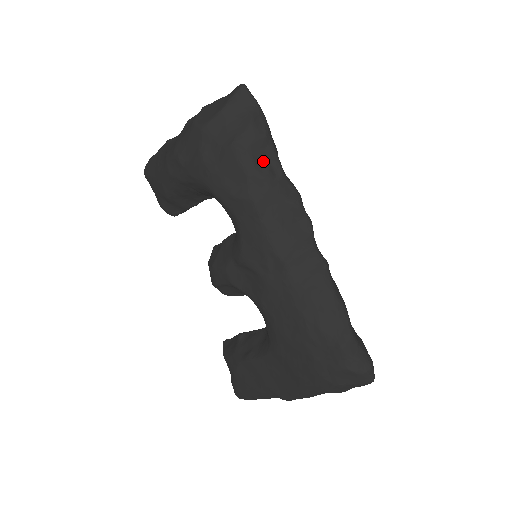
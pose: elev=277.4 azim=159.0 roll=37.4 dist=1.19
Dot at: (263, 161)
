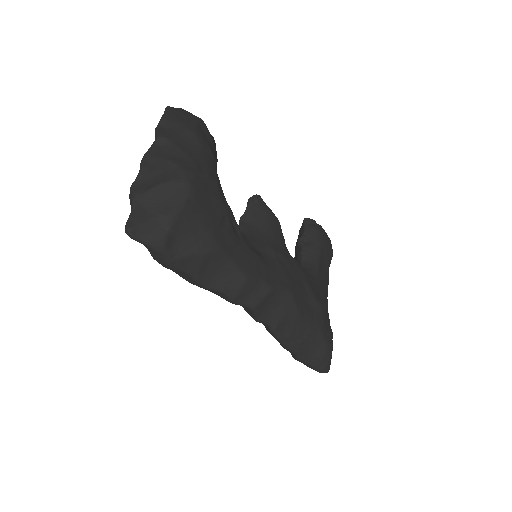
Dot at: (184, 276)
